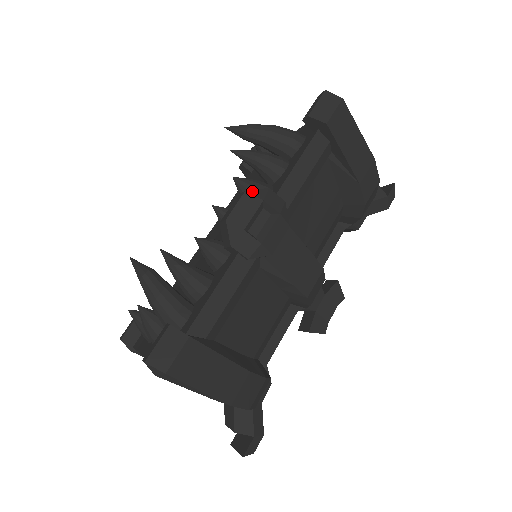
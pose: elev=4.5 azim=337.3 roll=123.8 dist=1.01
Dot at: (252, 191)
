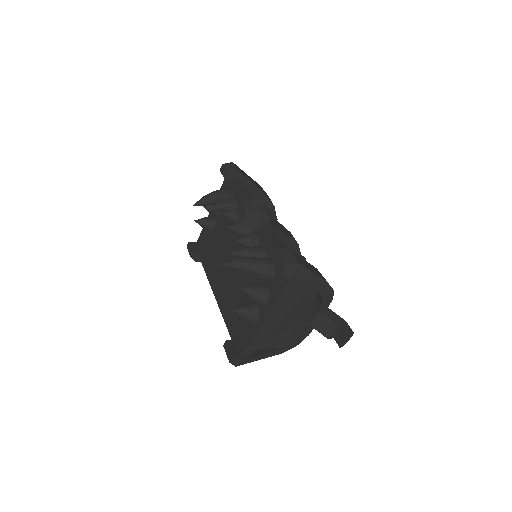
Dot at: (242, 201)
